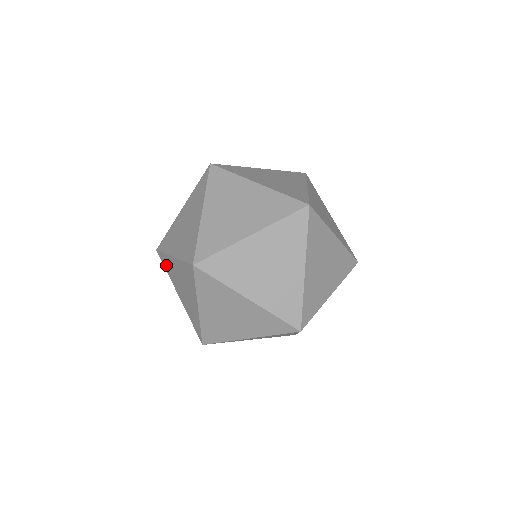
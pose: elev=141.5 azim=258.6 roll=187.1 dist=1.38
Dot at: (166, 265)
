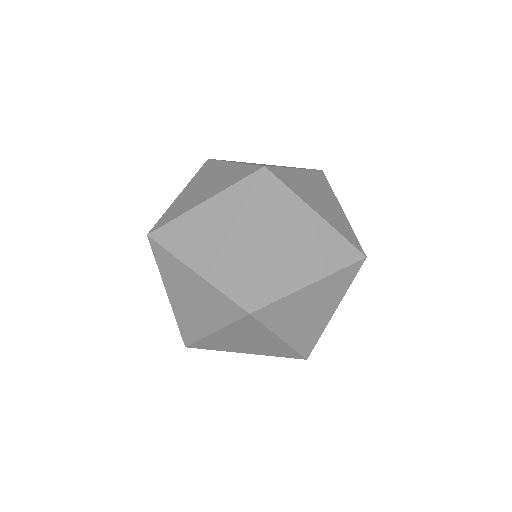
Dot at: occluded
